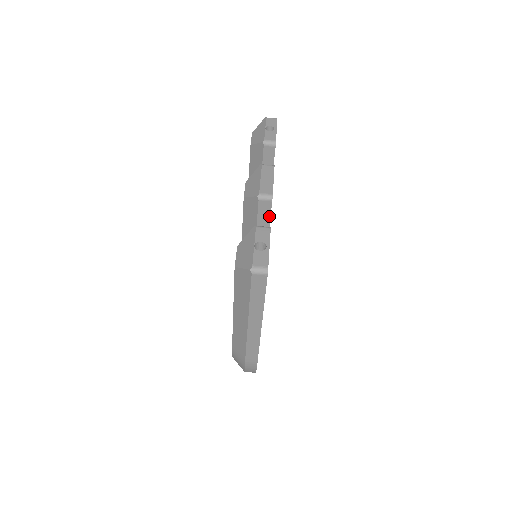
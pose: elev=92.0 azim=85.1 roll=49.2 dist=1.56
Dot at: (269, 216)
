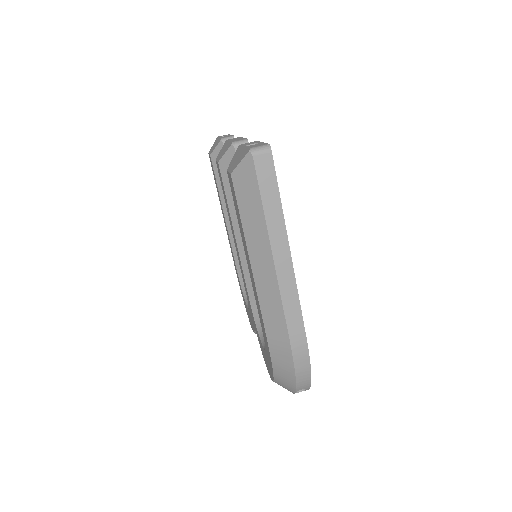
Dot at: occluded
